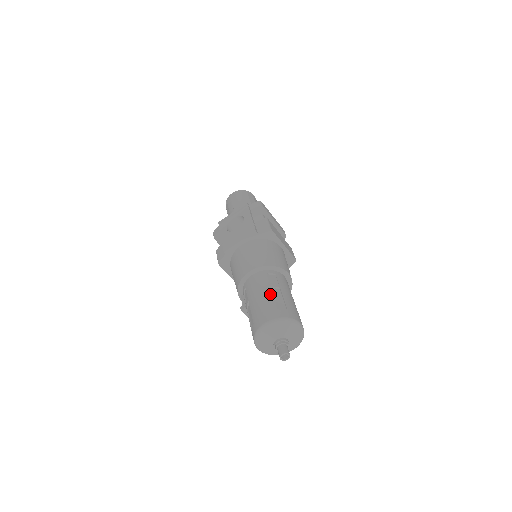
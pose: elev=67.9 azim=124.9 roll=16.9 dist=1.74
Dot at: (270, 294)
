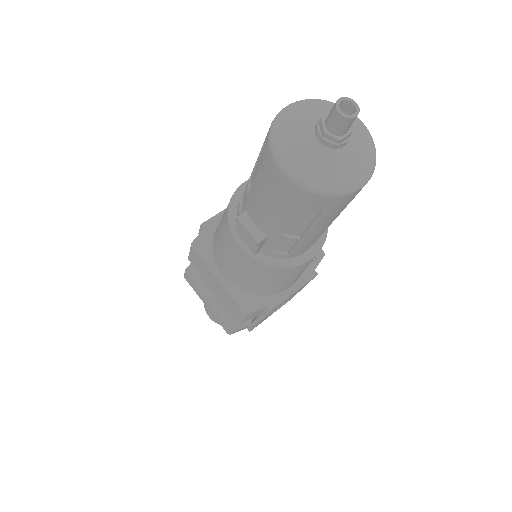
Dot at: occluded
